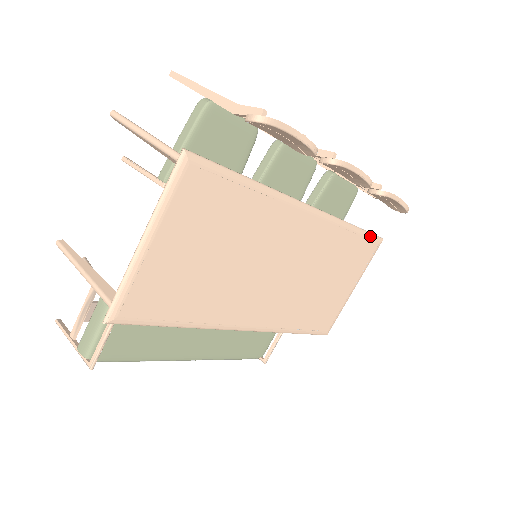
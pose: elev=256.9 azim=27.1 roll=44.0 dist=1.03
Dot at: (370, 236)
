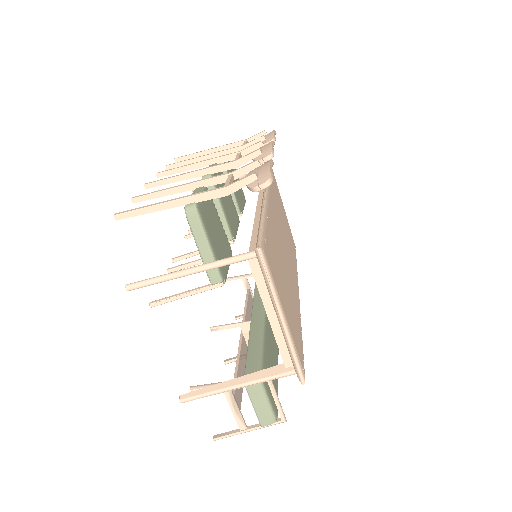
Dot at: occluded
